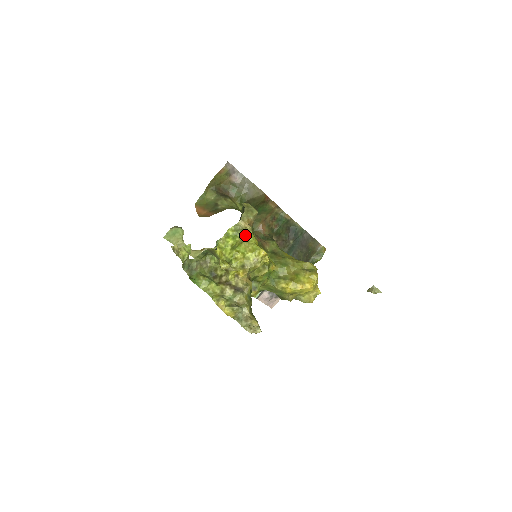
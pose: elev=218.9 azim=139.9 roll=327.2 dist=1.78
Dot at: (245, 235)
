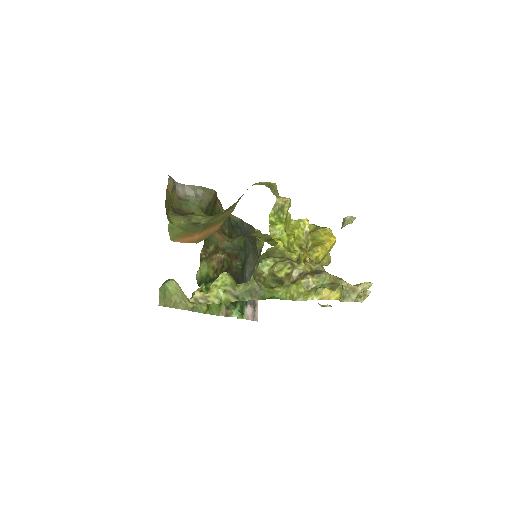
Dot at: (285, 212)
